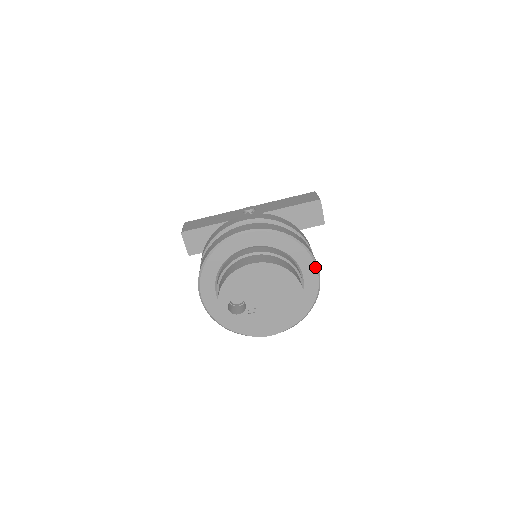
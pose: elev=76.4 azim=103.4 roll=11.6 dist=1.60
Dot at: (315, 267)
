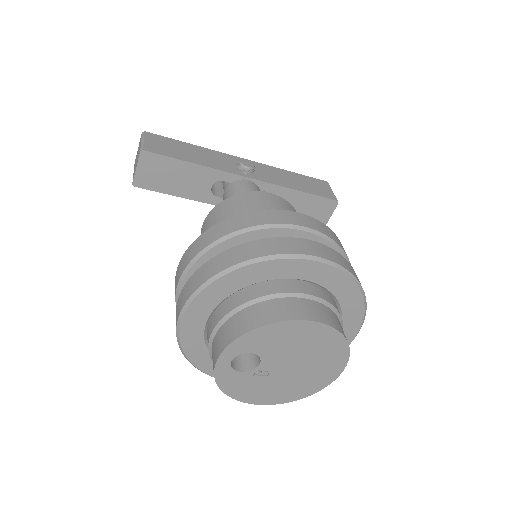
Dot at: (356, 333)
